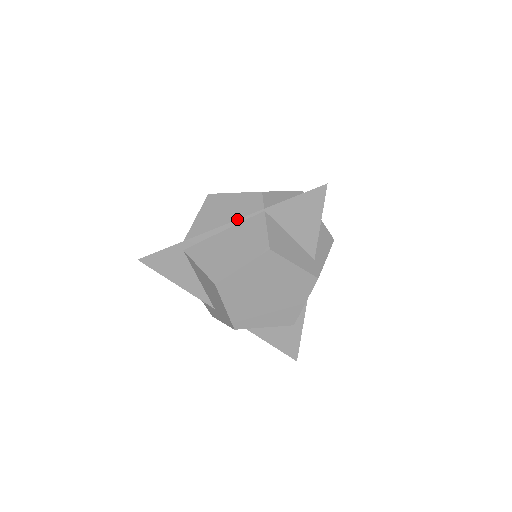
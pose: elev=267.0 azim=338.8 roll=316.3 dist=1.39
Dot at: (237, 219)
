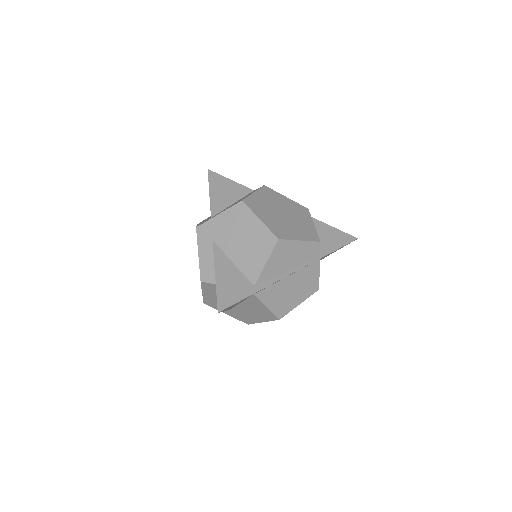
Dot at: (303, 268)
